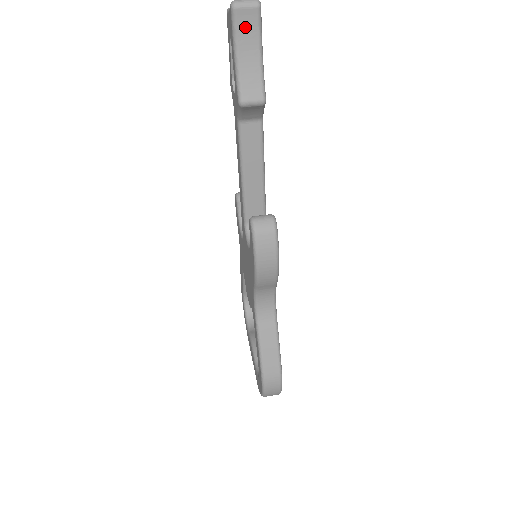
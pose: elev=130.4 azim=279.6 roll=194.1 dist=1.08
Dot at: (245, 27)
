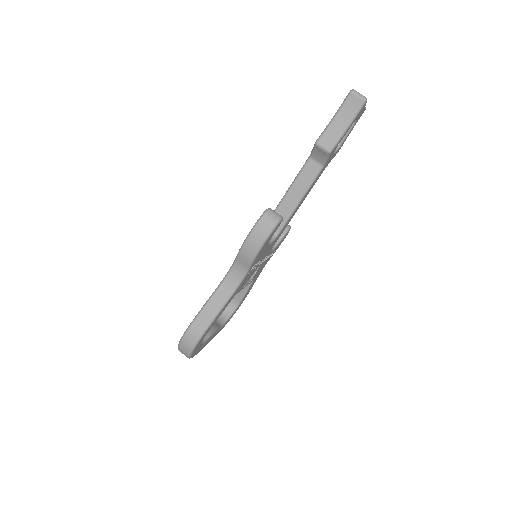
Dot at: (350, 106)
